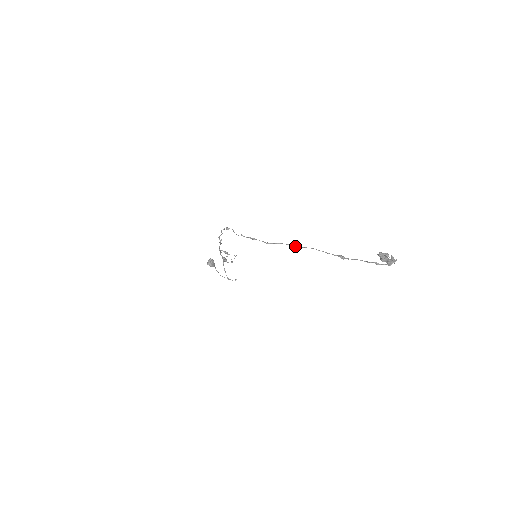
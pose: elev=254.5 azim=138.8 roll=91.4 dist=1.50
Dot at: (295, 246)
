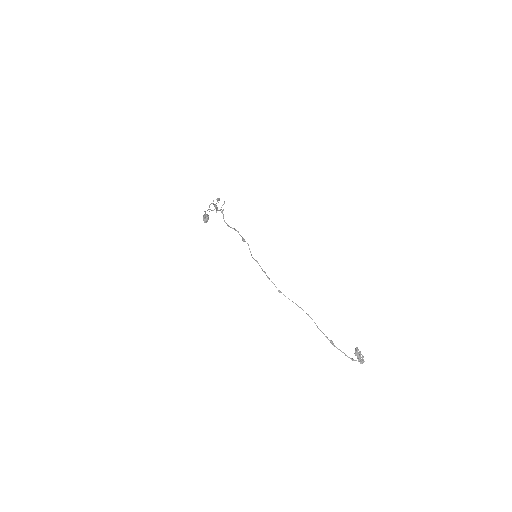
Dot at: (301, 308)
